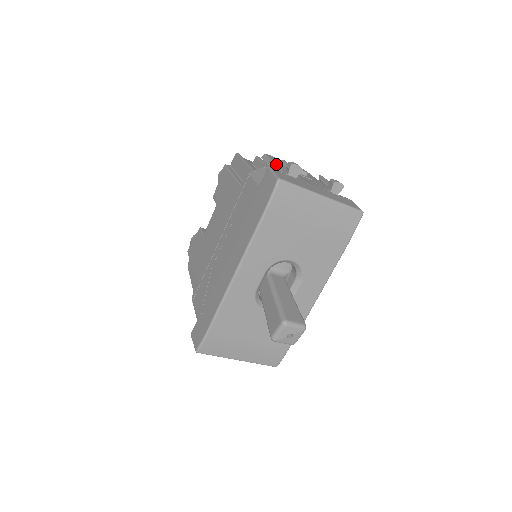
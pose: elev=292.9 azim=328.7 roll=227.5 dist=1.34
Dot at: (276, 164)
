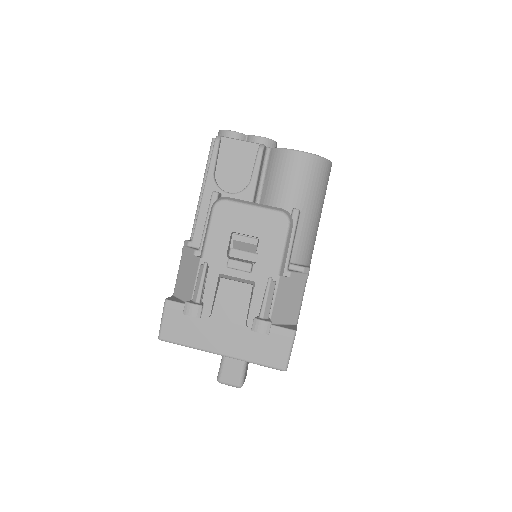
Dot at: (199, 263)
